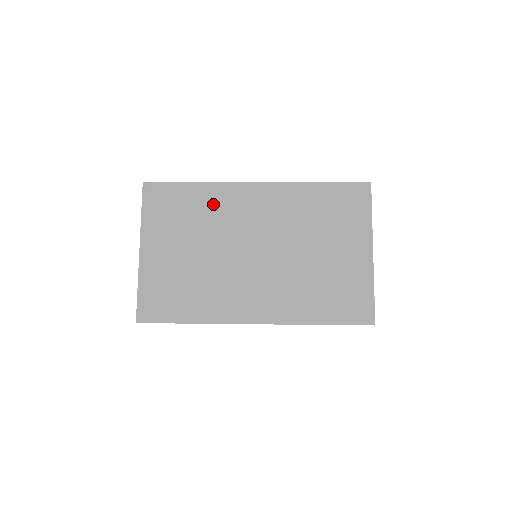
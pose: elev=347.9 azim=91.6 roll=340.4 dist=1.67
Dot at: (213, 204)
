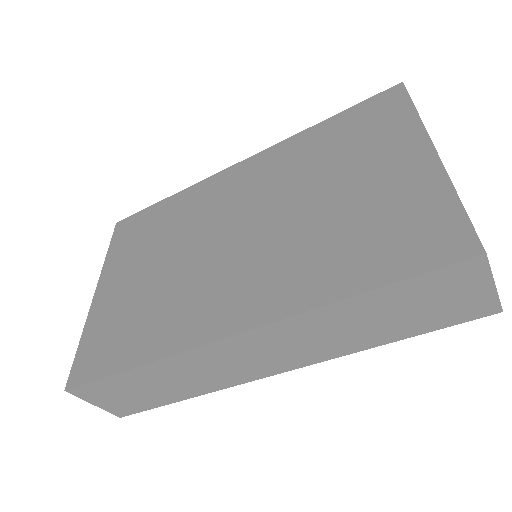
Dot at: (187, 207)
